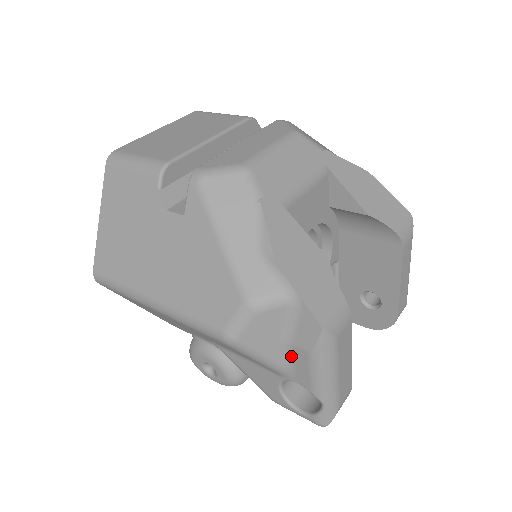
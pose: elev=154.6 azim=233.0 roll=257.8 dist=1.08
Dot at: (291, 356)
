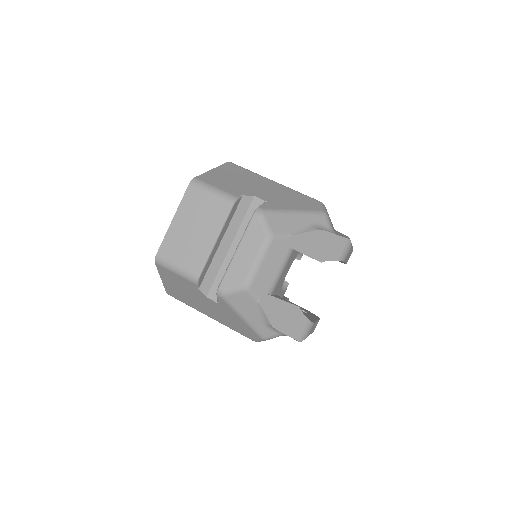
Dot at: occluded
